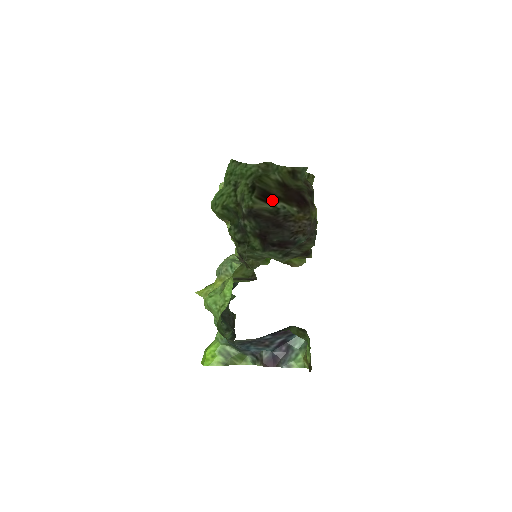
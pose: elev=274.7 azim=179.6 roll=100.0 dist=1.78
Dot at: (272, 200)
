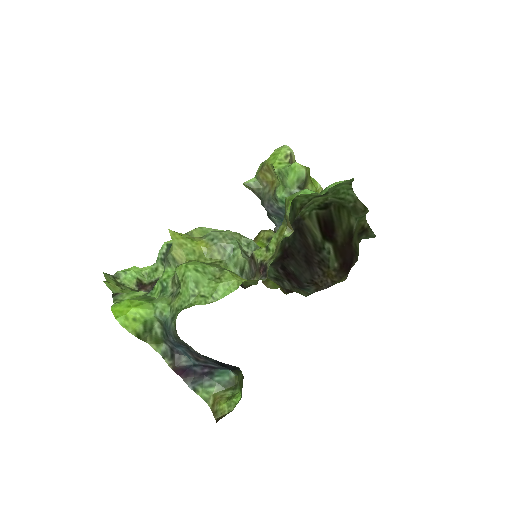
Dot at: (328, 236)
